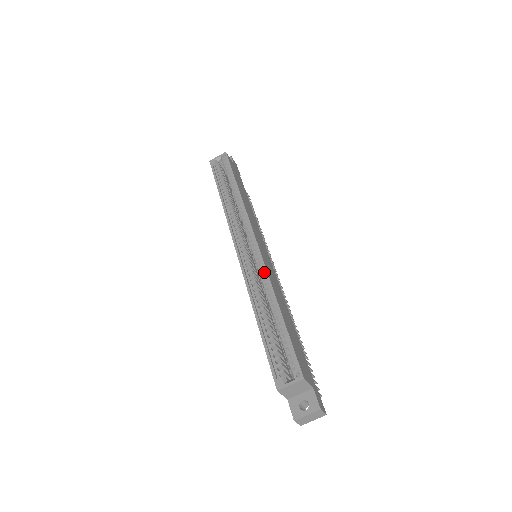
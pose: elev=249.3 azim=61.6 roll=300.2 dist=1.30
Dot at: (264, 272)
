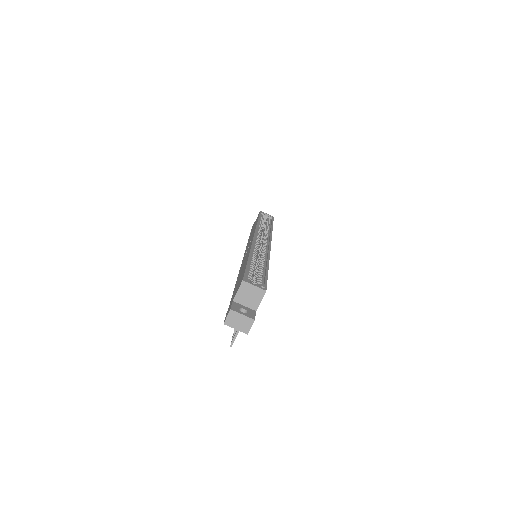
Dot at: (267, 254)
